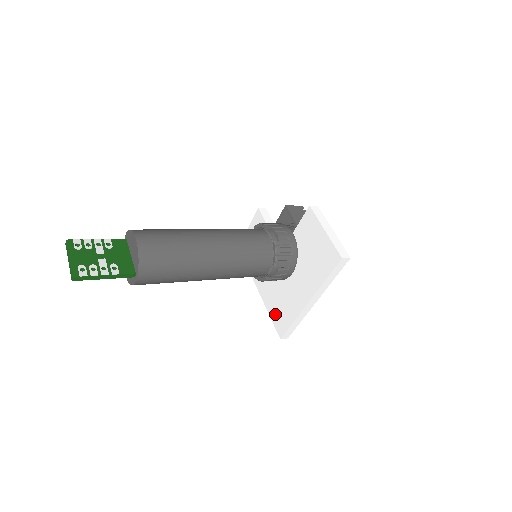
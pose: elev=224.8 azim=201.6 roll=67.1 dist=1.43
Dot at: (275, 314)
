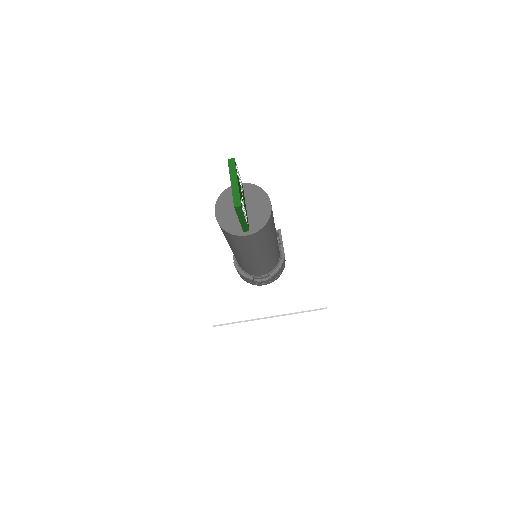
Dot at: (218, 303)
